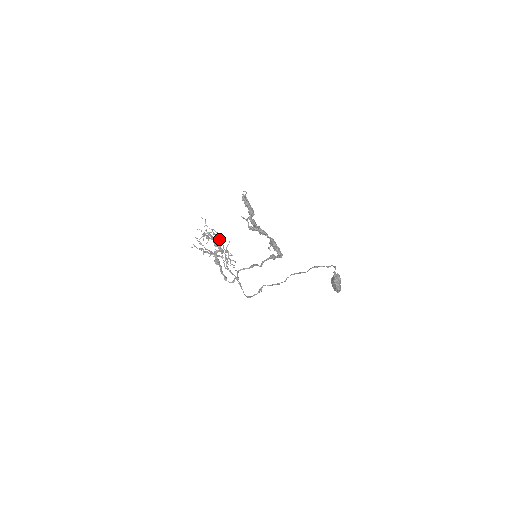
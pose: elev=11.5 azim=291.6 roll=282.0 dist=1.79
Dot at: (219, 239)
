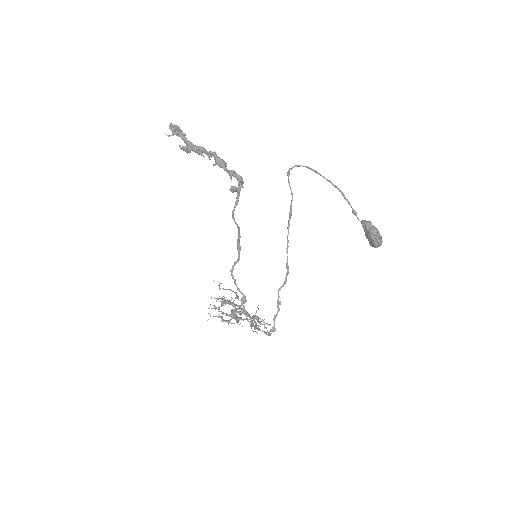
Dot at: (237, 296)
